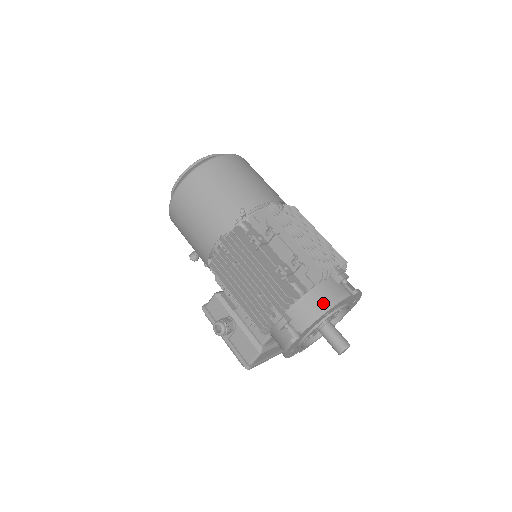
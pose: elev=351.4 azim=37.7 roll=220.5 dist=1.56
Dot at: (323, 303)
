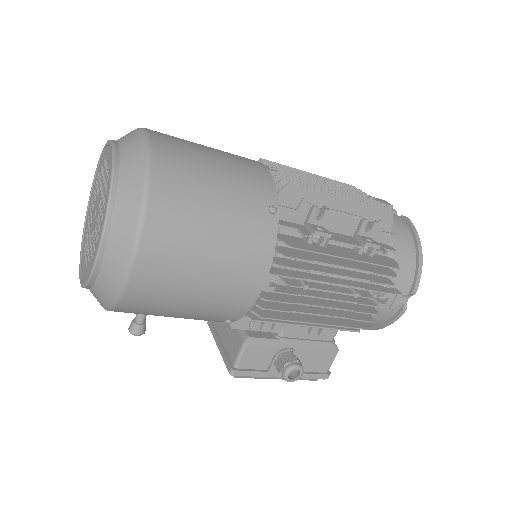
Dot at: (410, 246)
